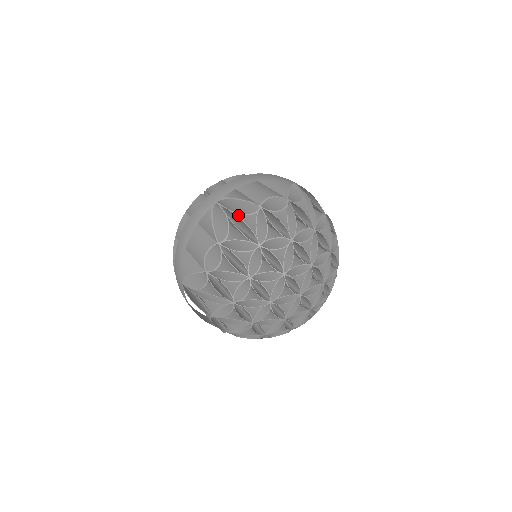
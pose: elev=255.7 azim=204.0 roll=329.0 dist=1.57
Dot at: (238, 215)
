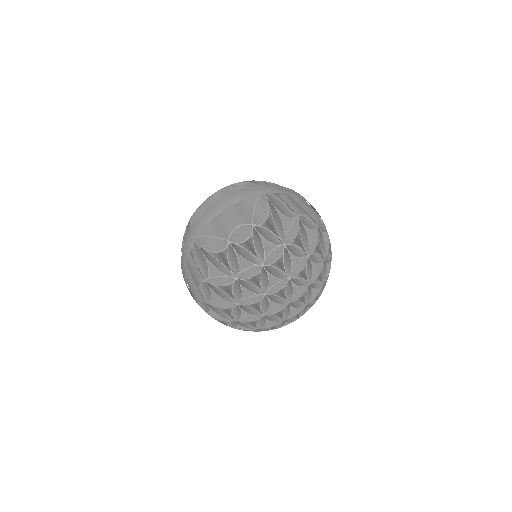
Dot at: occluded
